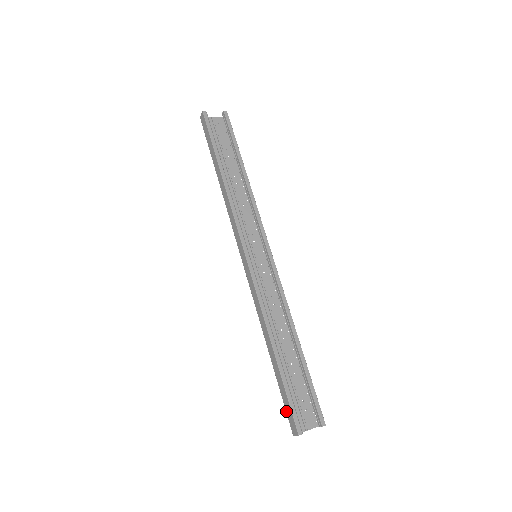
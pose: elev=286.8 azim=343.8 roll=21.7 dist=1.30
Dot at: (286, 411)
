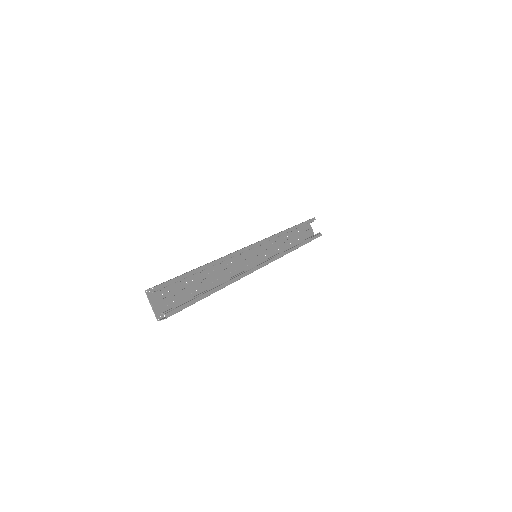
Dot at: (163, 282)
